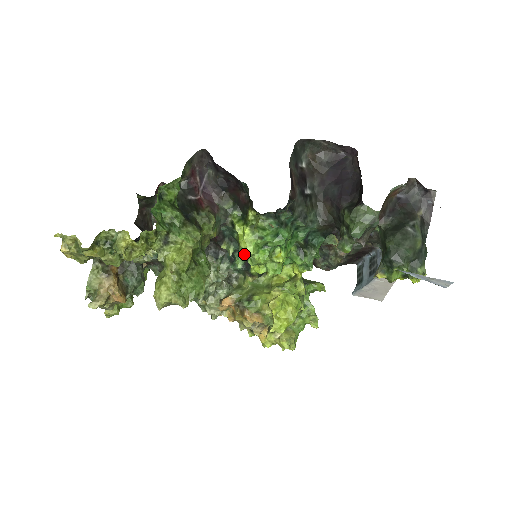
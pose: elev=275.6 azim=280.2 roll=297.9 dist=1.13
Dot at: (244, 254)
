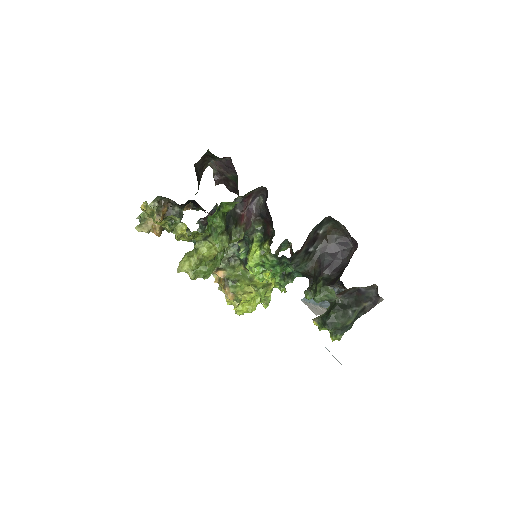
Dot at: occluded
